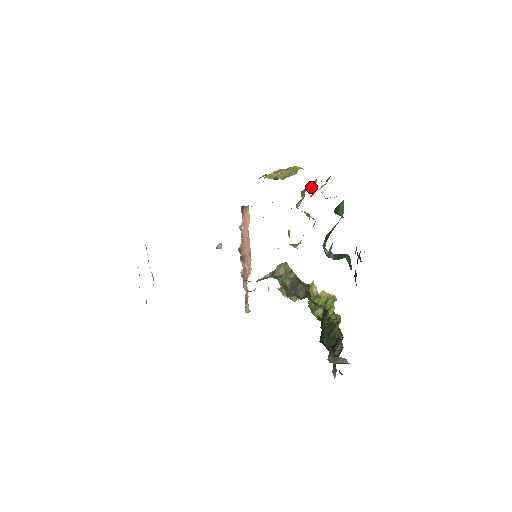
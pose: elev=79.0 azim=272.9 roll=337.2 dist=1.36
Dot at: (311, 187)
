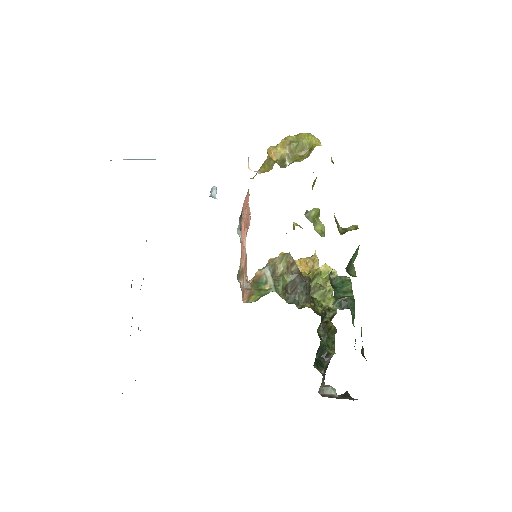
Dot at: occluded
